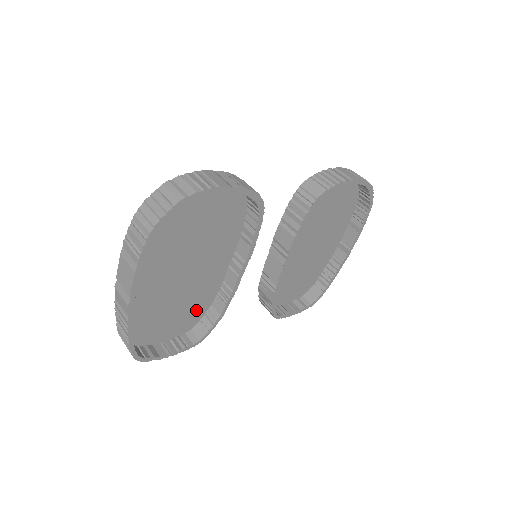
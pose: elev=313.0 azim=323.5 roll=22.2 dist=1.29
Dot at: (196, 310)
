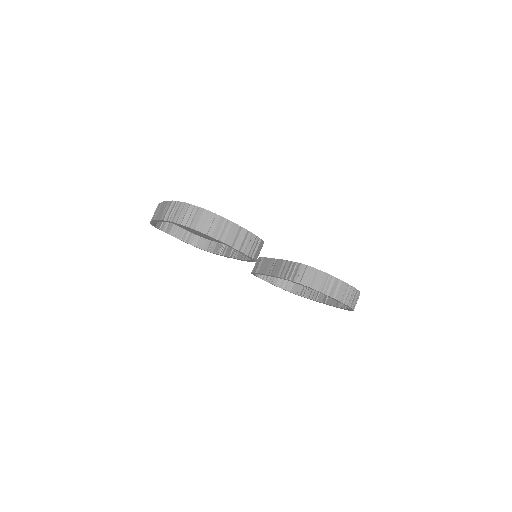
Dot at: (206, 237)
